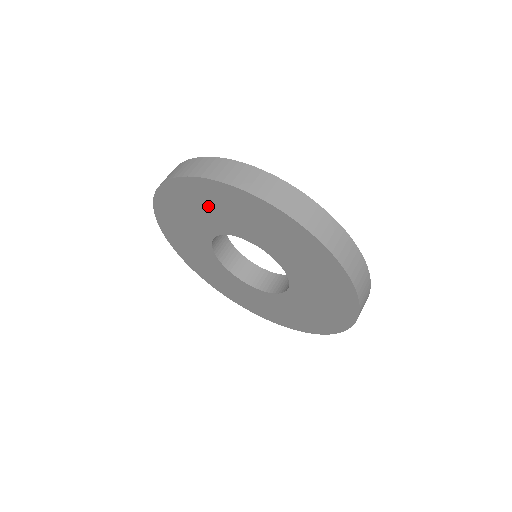
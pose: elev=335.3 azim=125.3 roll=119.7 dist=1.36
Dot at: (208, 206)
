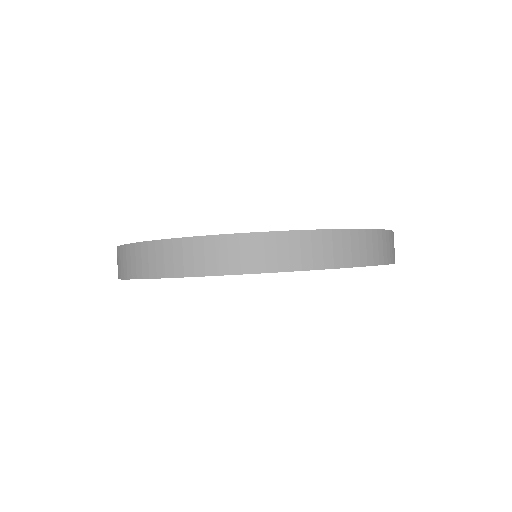
Dot at: occluded
